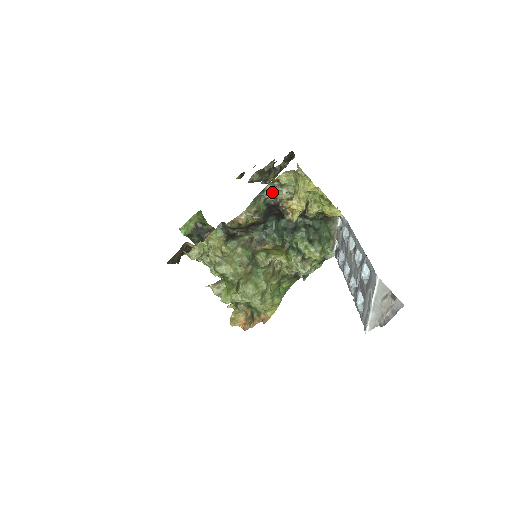
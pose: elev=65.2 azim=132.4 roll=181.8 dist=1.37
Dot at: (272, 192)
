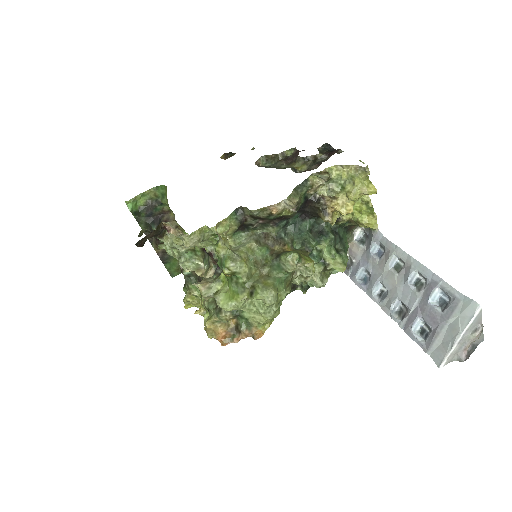
Dot at: (315, 185)
